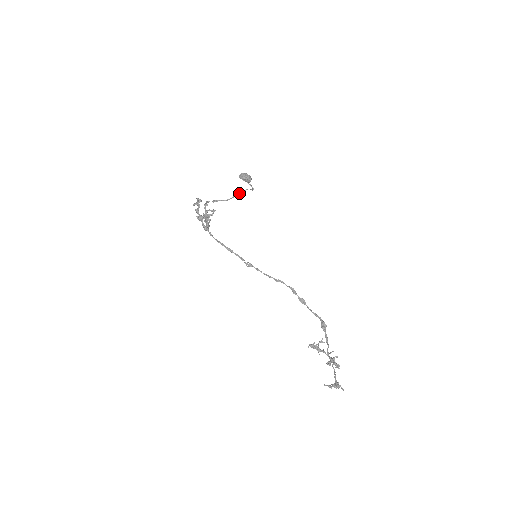
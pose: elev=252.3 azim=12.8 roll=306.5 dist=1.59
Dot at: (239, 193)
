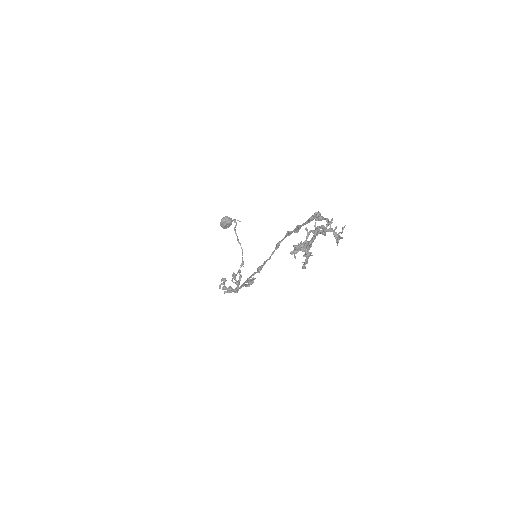
Dot at: (237, 236)
